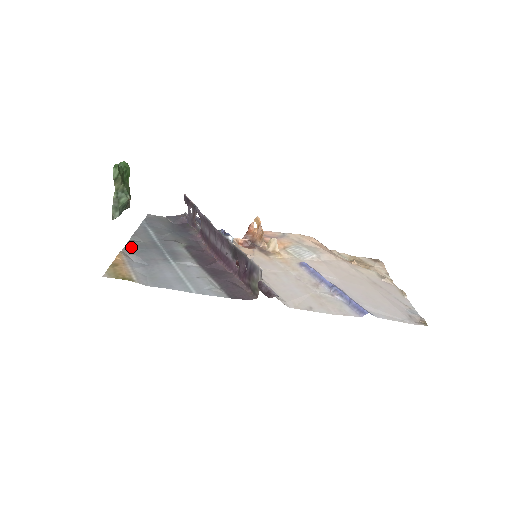
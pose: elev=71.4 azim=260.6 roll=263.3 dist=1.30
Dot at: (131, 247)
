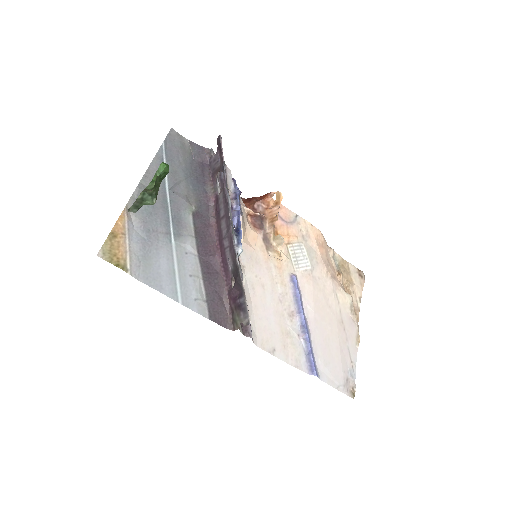
Dot at: occluded
